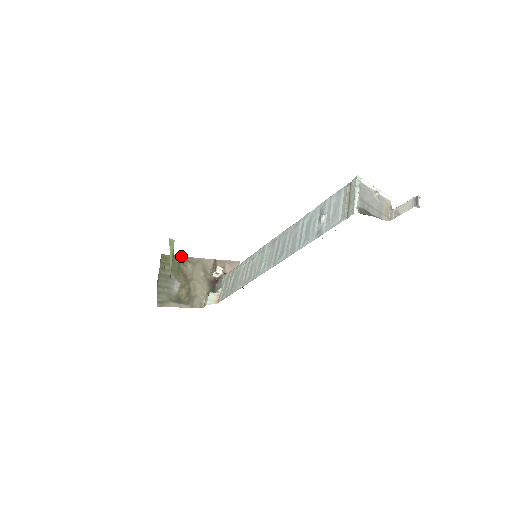
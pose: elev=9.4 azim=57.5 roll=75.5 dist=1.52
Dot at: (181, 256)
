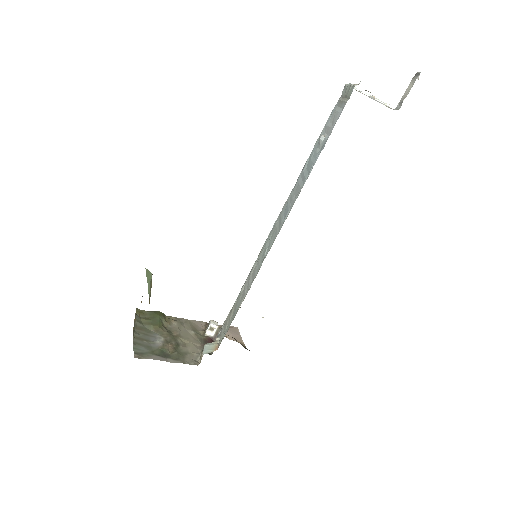
Dot at: (162, 313)
